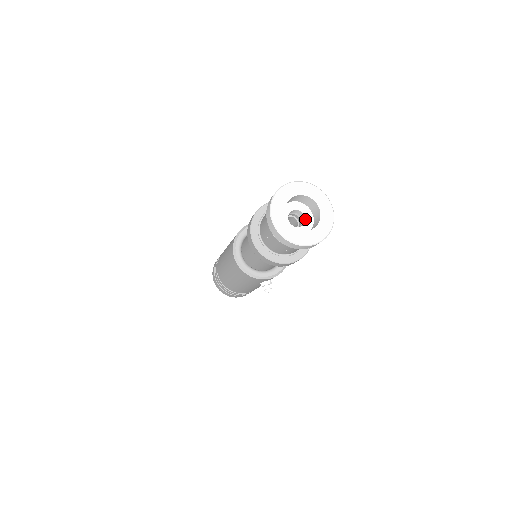
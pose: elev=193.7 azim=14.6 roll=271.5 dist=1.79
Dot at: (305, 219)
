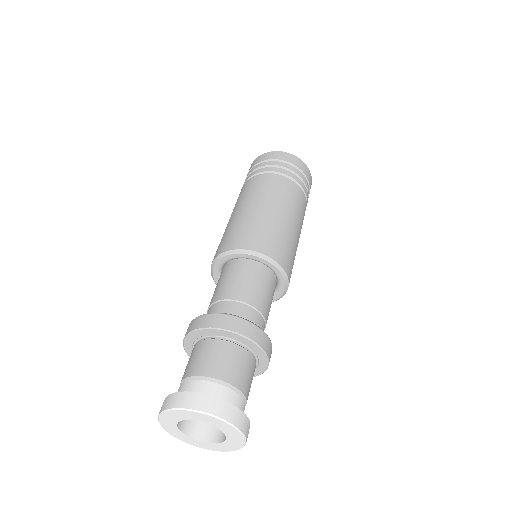
Dot at: occluded
